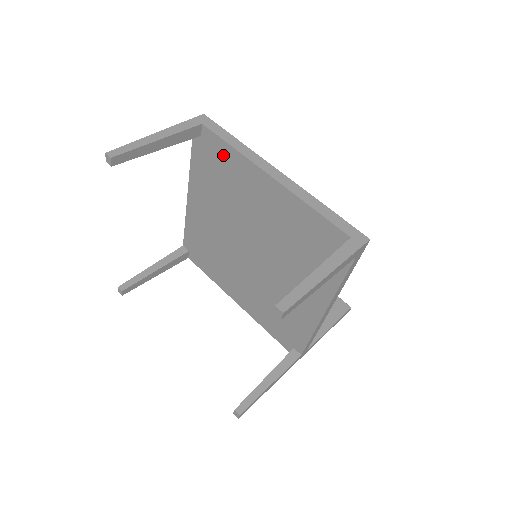
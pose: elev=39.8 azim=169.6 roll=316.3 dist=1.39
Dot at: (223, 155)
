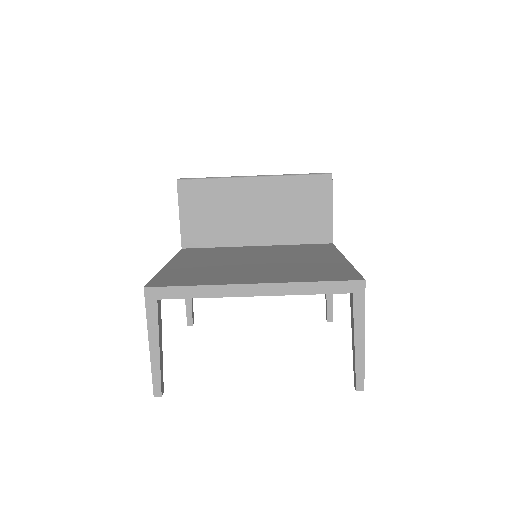
Dot at: occluded
